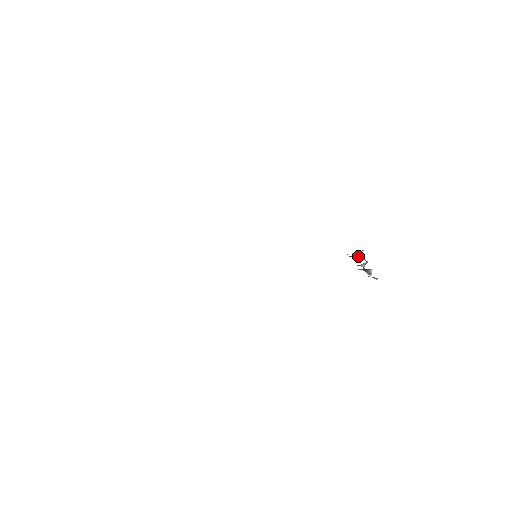
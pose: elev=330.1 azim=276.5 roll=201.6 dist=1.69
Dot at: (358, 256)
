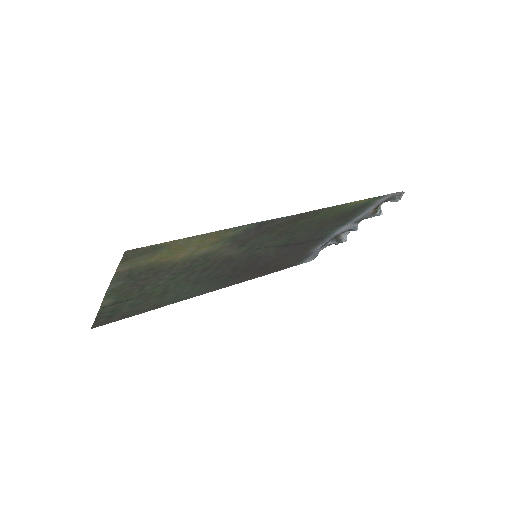
Dot at: (333, 239)
